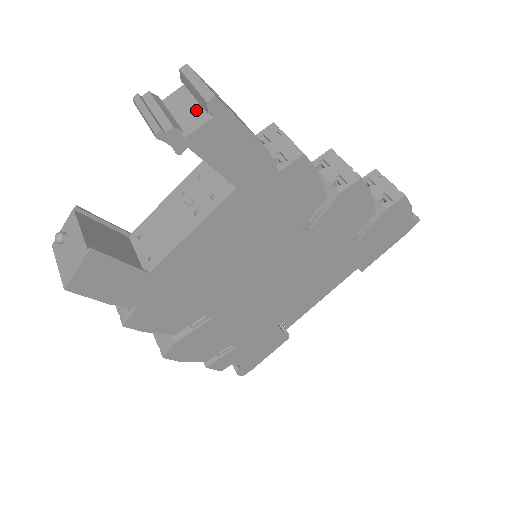
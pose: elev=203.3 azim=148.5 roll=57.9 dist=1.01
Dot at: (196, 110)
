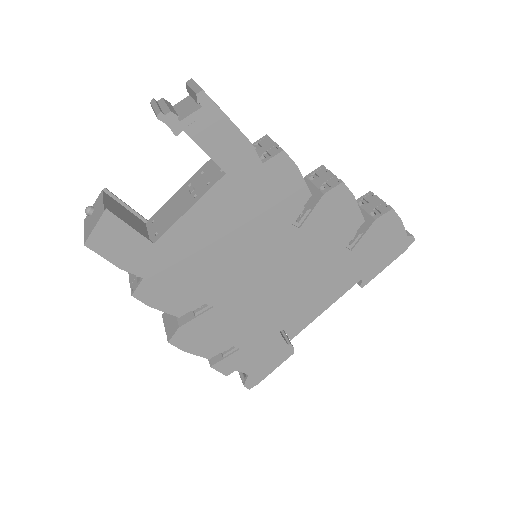
Dot at: (192, 106)
